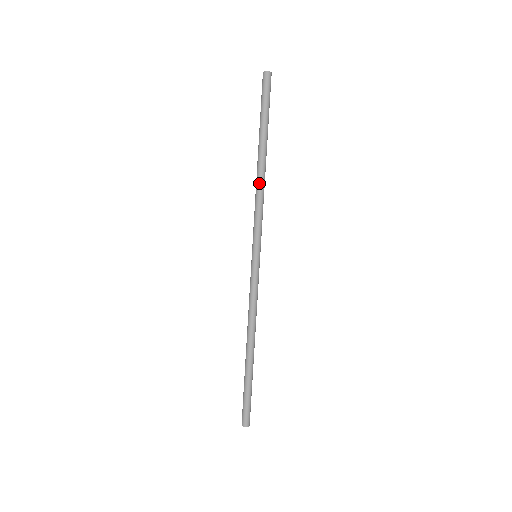
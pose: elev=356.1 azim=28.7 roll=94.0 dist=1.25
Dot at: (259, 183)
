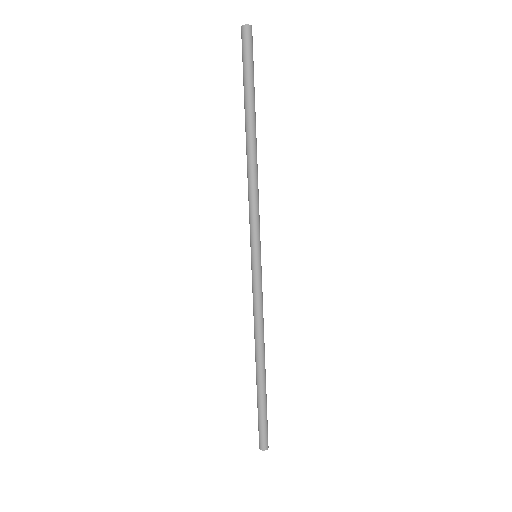
Dot at: (247, 168)
